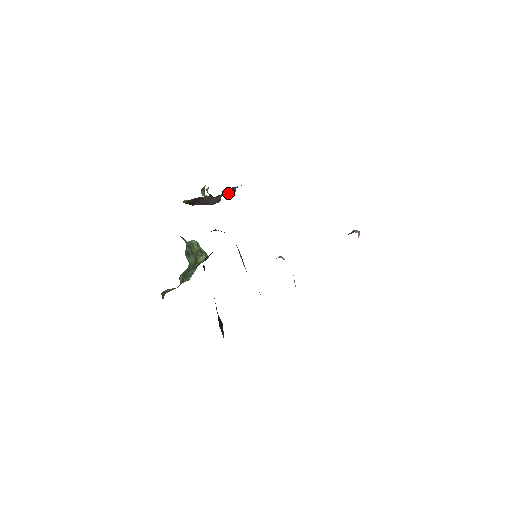
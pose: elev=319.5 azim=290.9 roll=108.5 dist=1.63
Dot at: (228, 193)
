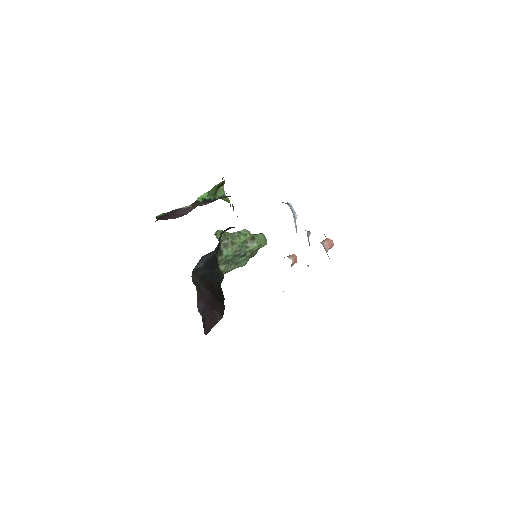
Dot at: occluded
